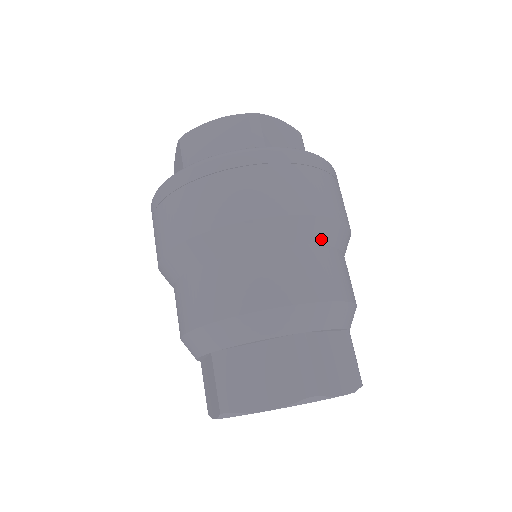
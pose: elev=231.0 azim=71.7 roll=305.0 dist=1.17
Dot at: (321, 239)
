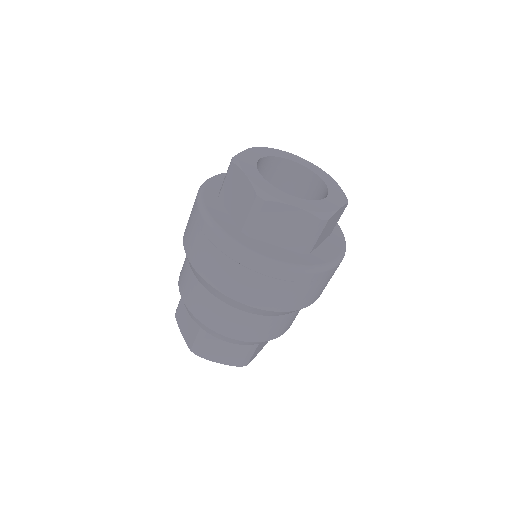
Dot at: occluded
